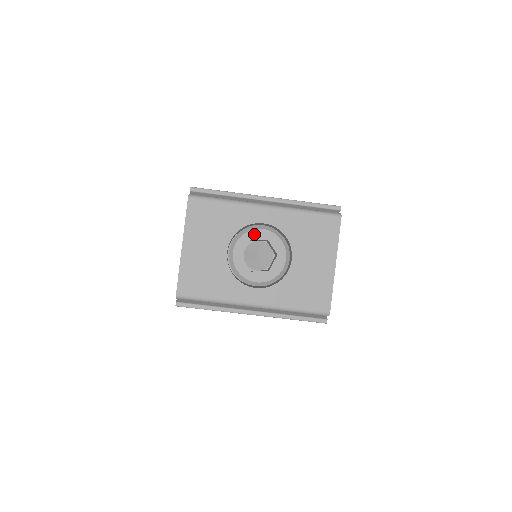
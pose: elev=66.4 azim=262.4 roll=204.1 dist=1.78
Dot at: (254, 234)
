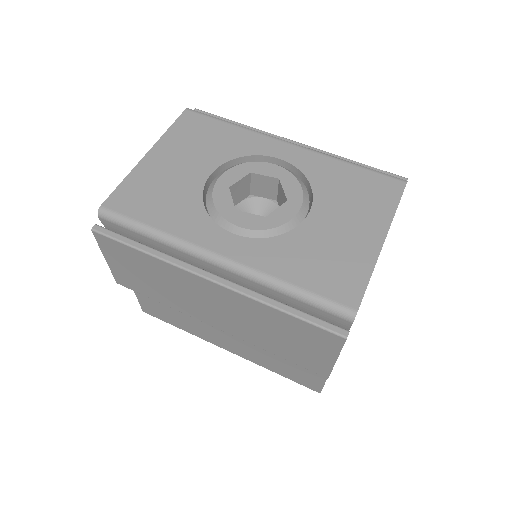
Dot at: (260, 167)
